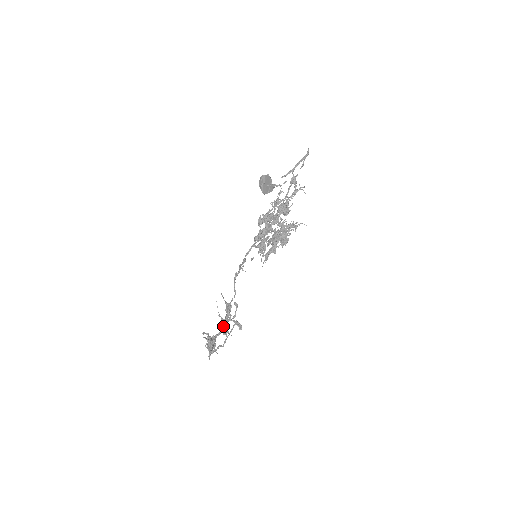
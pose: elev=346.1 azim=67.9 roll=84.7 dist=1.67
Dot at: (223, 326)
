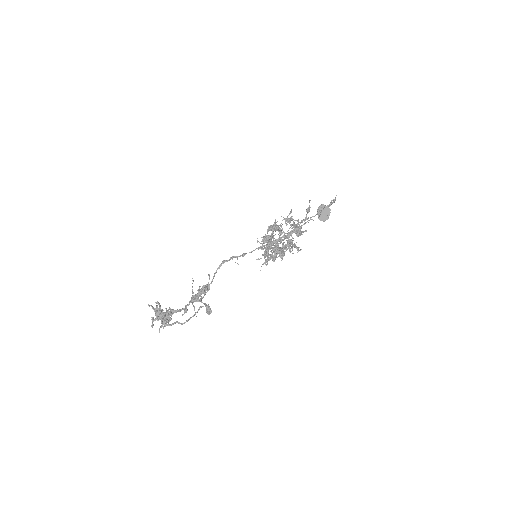
Dot at: (188, 304)
